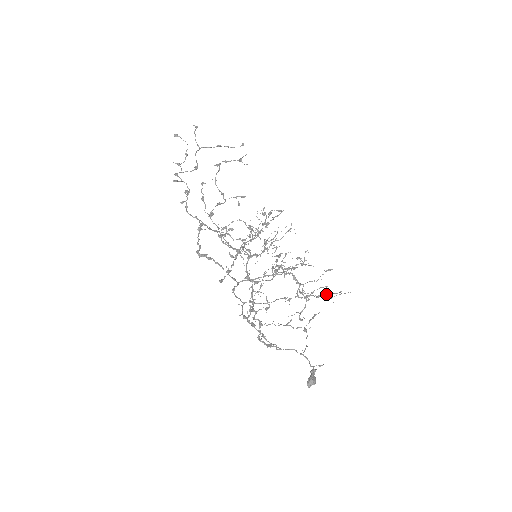
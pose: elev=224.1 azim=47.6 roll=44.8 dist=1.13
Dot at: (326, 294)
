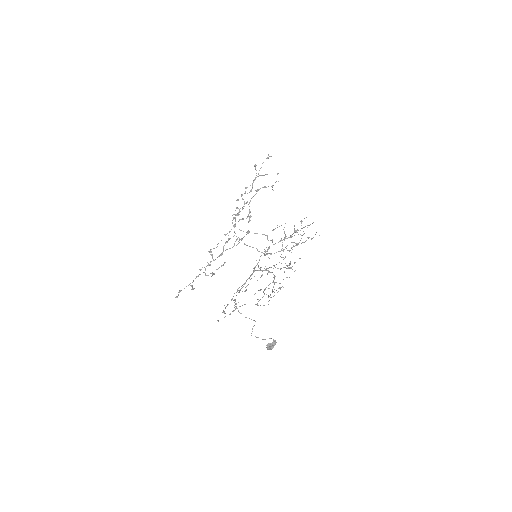
Dot at: occluded
